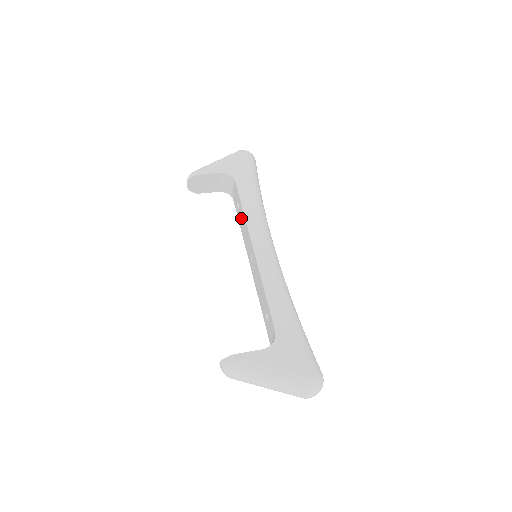
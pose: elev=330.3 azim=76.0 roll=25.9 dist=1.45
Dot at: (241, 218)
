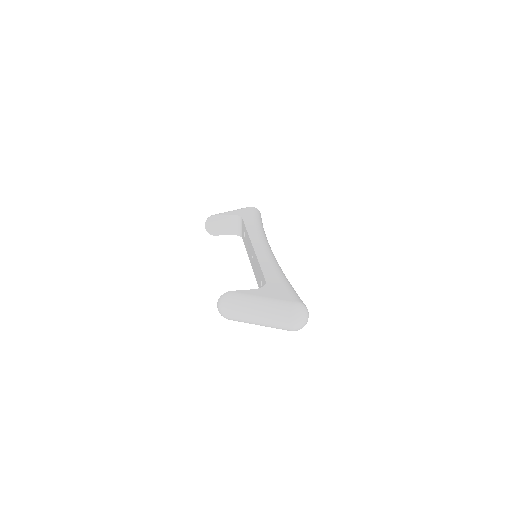
Dot at: (246, 239)
